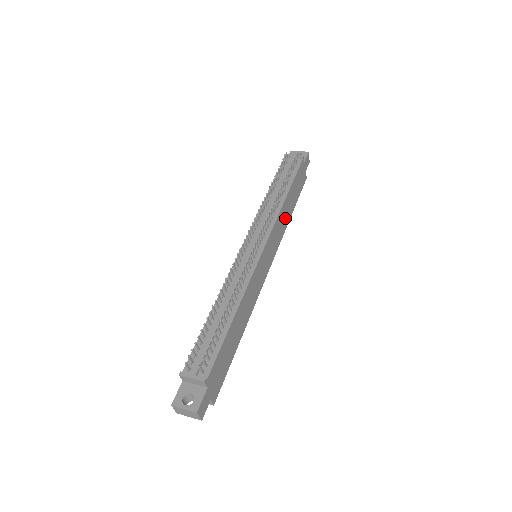
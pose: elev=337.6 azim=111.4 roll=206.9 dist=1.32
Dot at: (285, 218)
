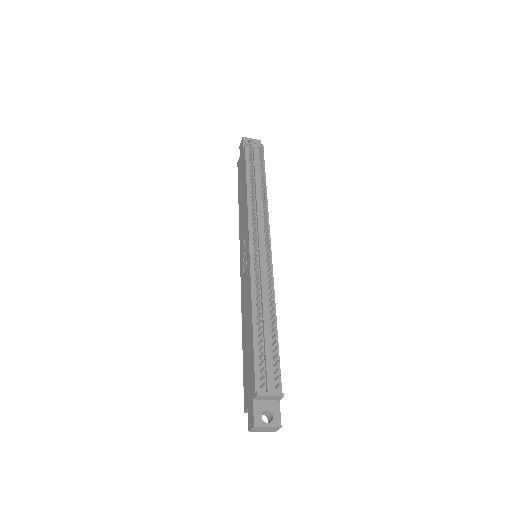
Dot at: occluded
